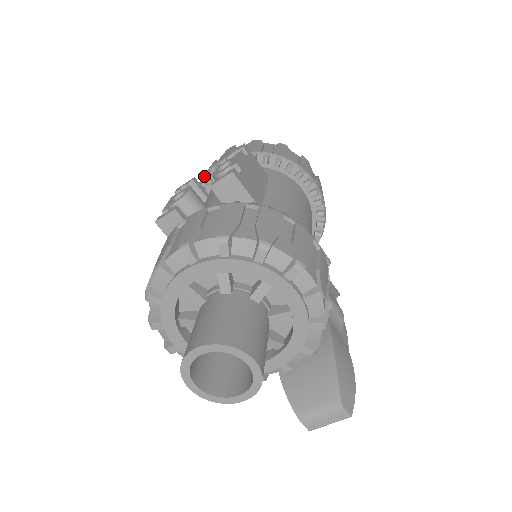
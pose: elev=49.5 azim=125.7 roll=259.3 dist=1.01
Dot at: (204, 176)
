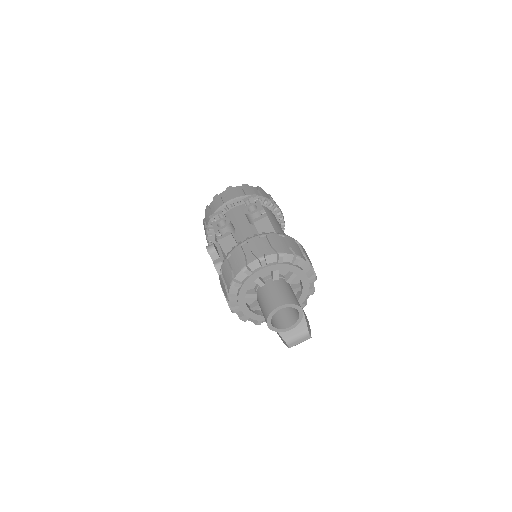
Dot at: (221, 207)
